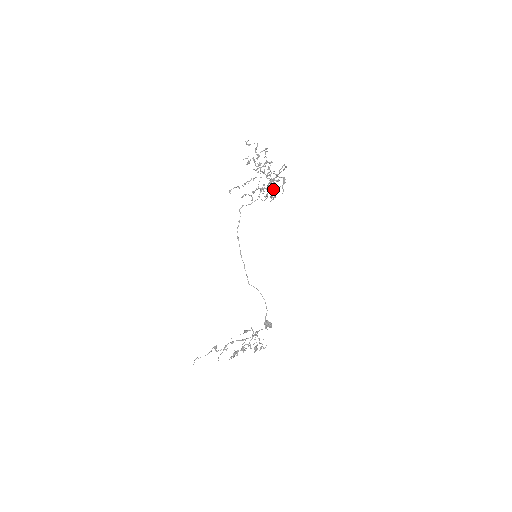
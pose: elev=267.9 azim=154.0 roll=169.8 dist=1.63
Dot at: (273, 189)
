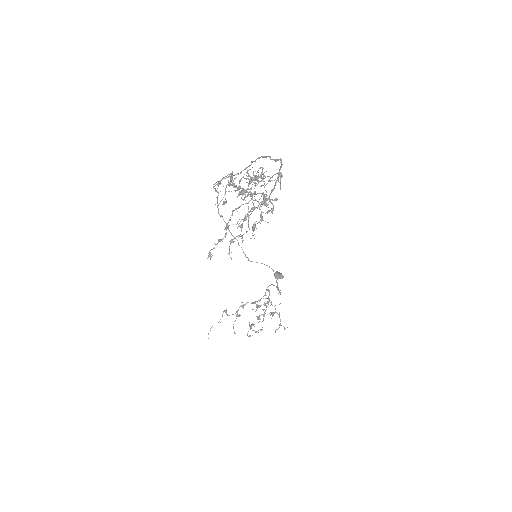
Dot at: (264, 187)
